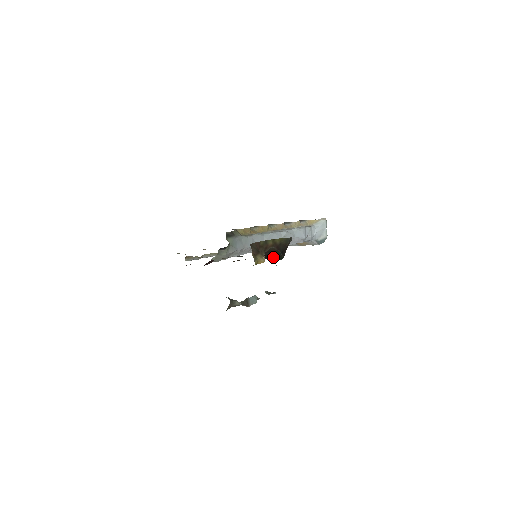
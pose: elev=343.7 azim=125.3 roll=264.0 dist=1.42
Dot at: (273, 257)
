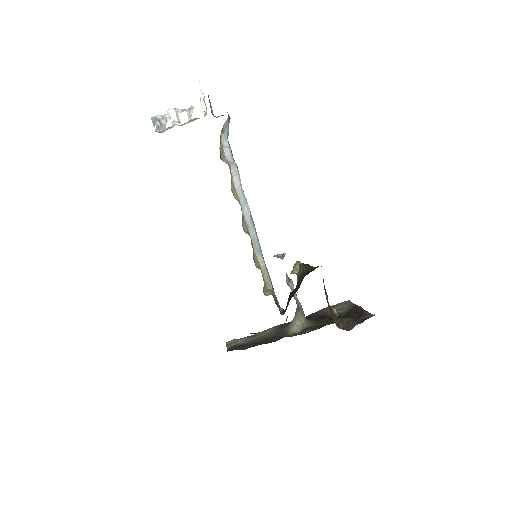
Dot at: occluded
